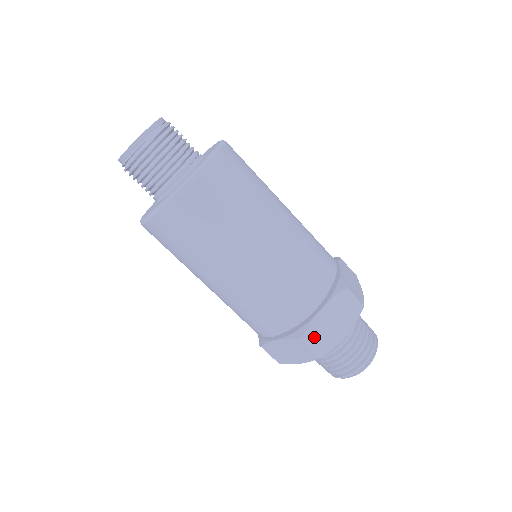
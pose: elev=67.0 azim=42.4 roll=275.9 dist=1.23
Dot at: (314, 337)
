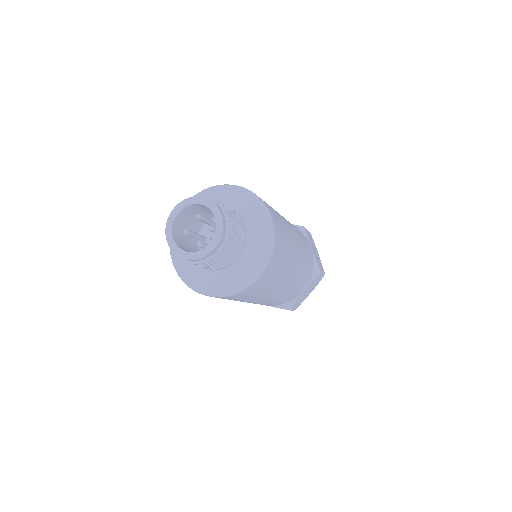
Dot at: occluded
